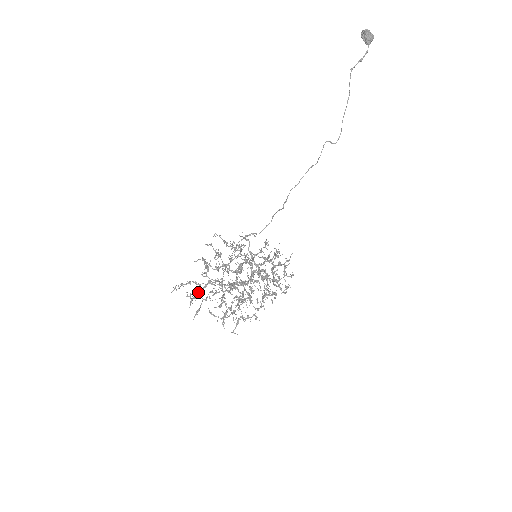
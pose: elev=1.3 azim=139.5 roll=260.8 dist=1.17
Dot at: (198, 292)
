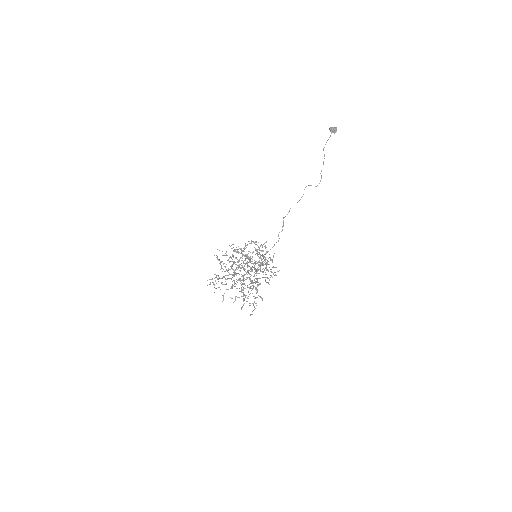
Dot at: occluded
